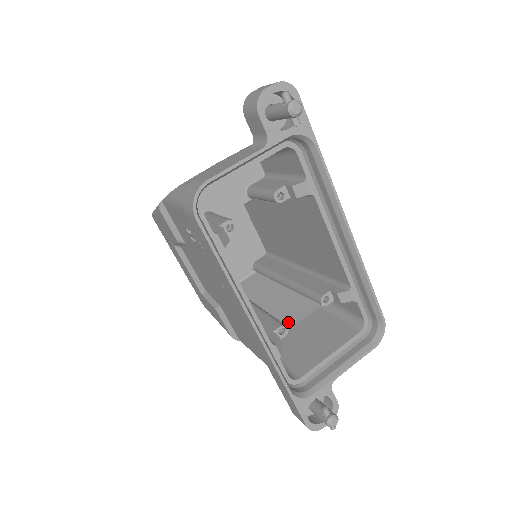
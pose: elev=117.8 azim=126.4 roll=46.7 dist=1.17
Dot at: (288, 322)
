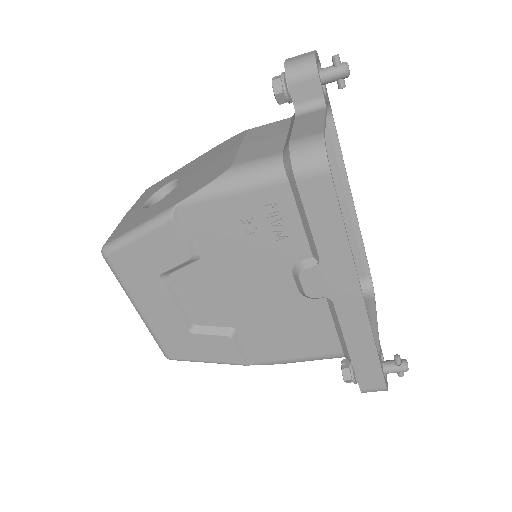
Dot at: occluded
